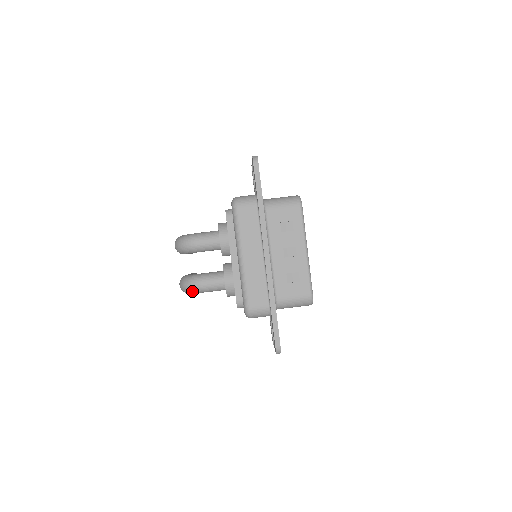
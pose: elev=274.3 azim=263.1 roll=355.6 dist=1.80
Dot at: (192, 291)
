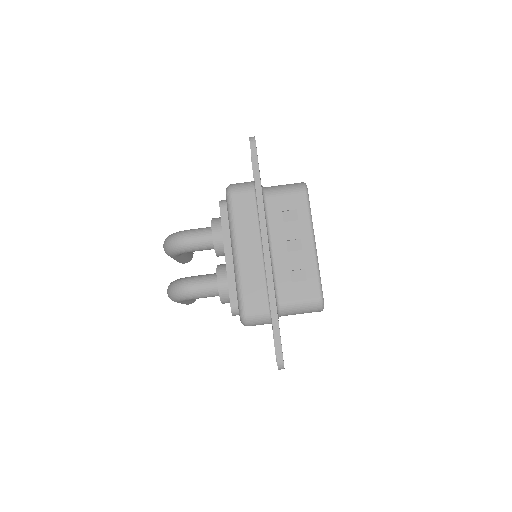
Dot at: (180, 297)
